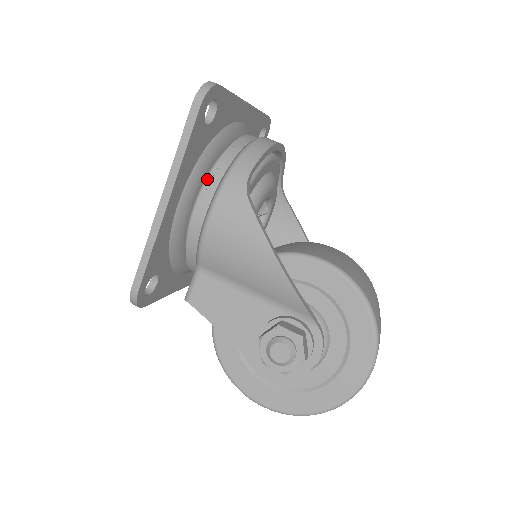
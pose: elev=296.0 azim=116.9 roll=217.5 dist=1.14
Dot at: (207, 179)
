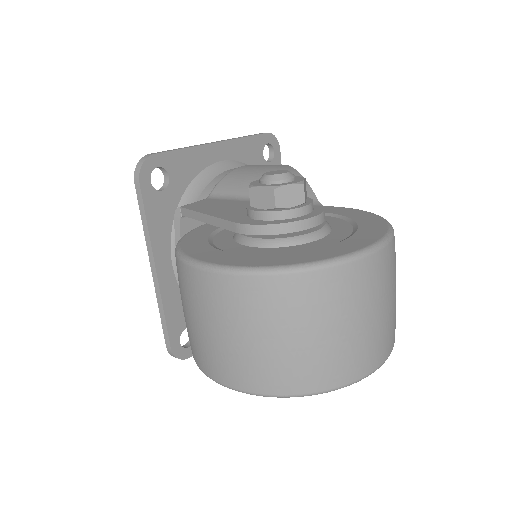
Dot at: occluded
